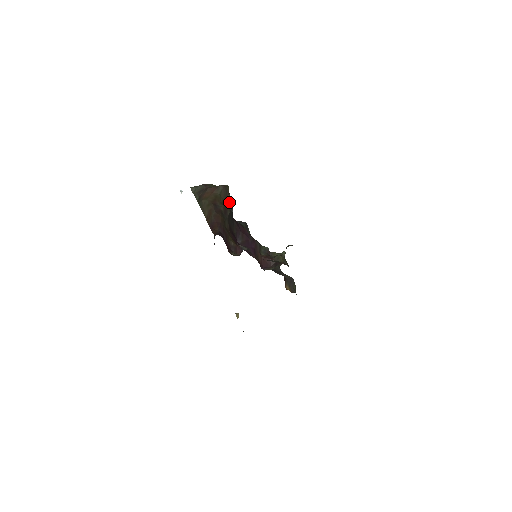
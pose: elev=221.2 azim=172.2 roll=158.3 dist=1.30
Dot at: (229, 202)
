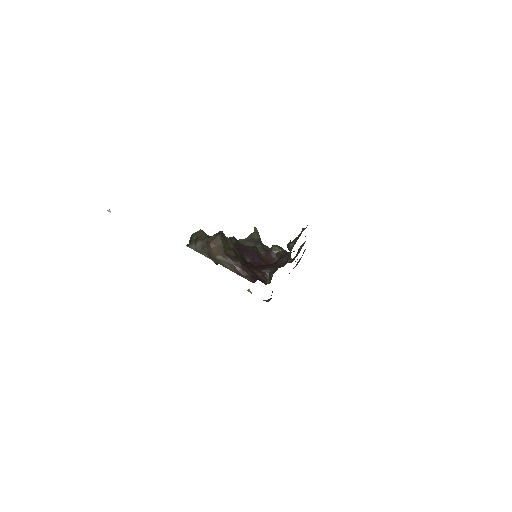
Dot at: (231, 243)
